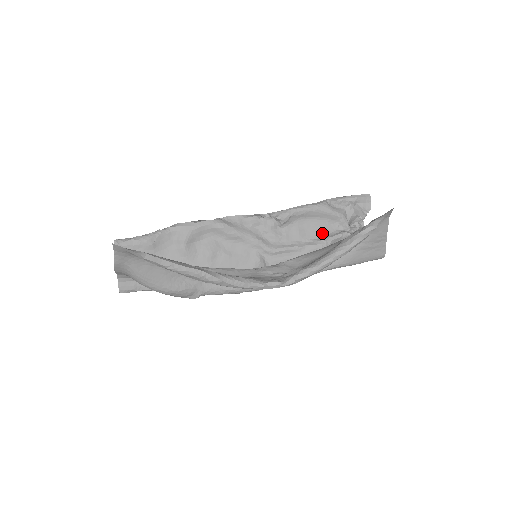
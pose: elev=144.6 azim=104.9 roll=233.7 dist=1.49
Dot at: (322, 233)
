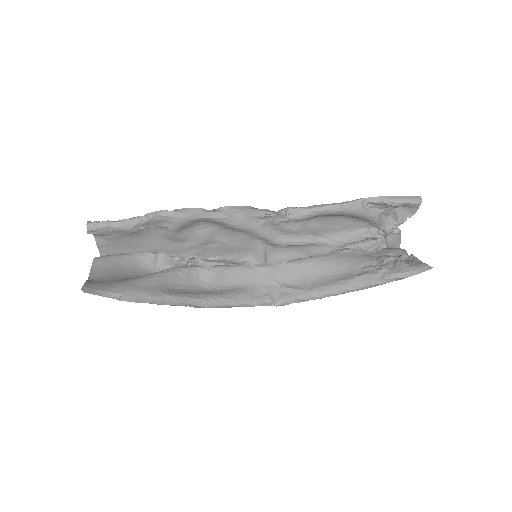
Dot at: (343, 230)
